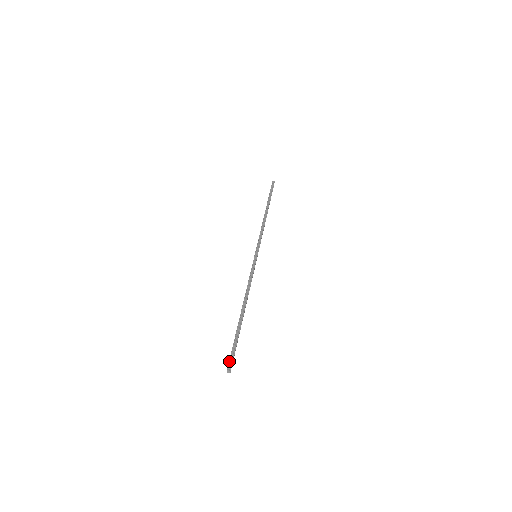
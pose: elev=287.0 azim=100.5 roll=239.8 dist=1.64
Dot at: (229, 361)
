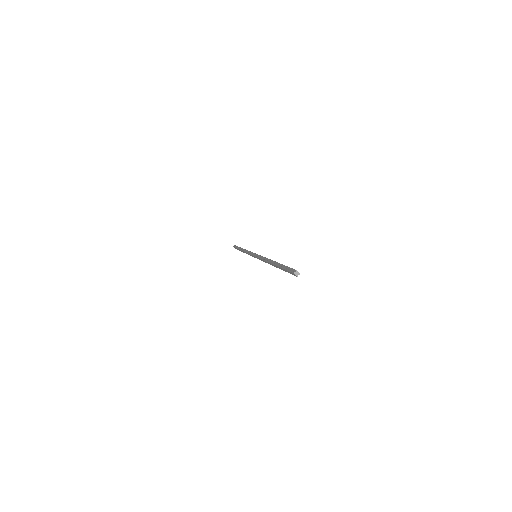
Dot at: (290, 272)
